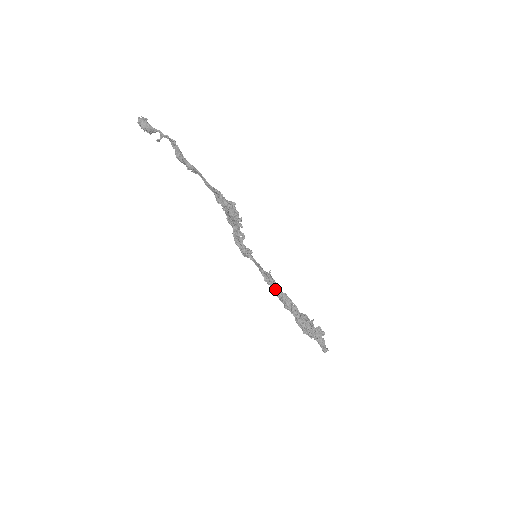
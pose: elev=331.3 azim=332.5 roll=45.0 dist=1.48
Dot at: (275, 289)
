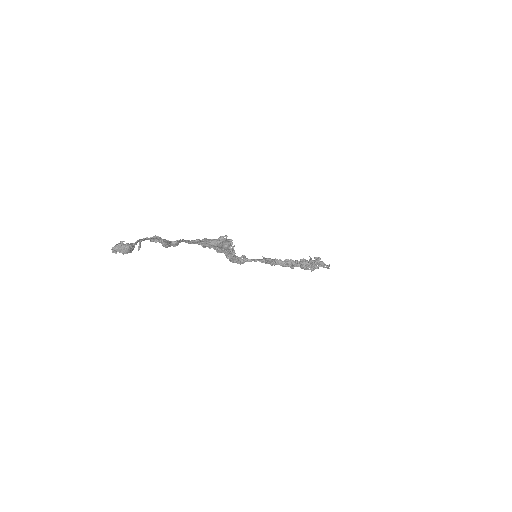
Dot at: (278, 264)
